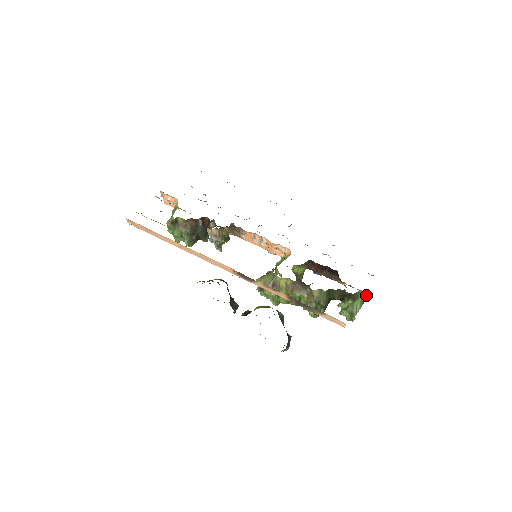
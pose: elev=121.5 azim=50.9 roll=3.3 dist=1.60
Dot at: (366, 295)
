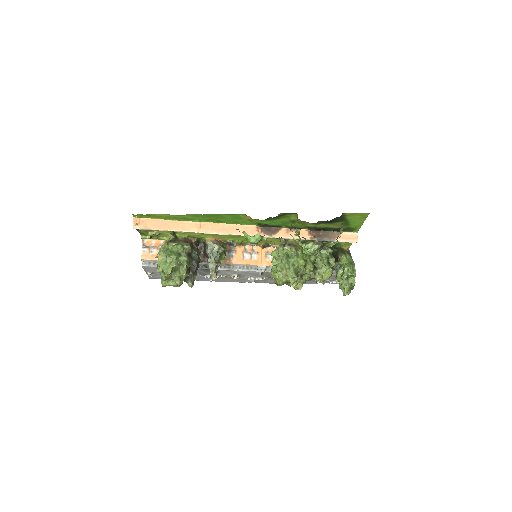
Dot at: (348, 251)
